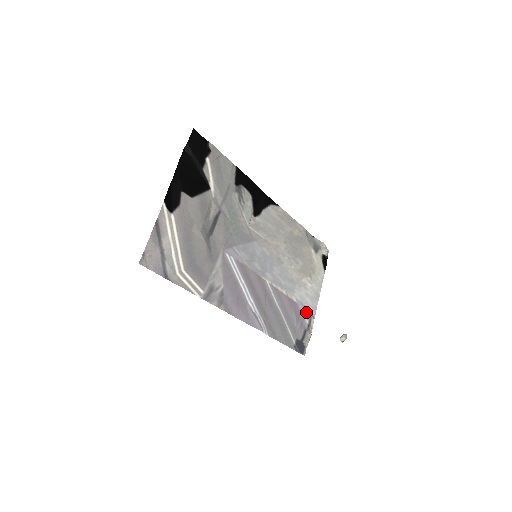
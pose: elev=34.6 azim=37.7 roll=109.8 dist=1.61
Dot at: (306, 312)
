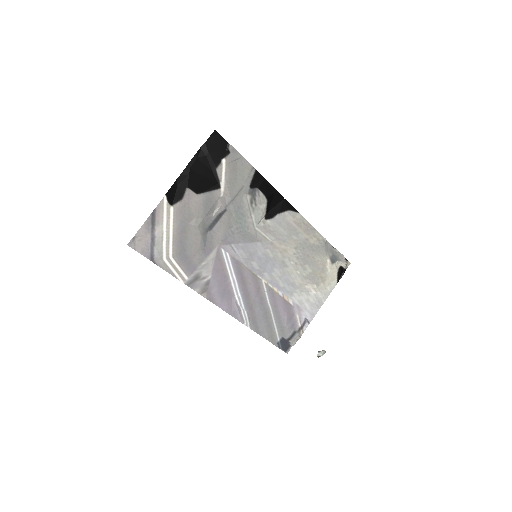
Dot at: (301, 316)
